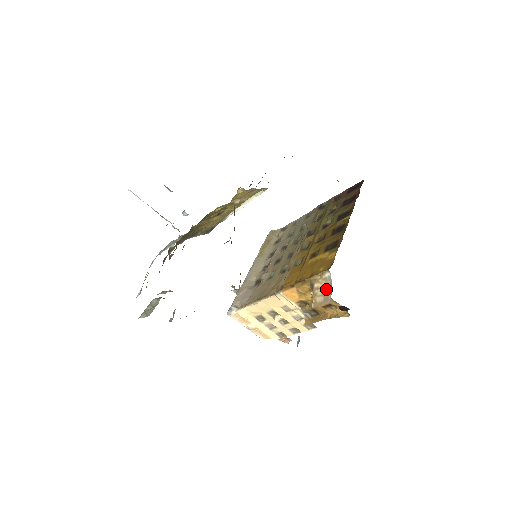
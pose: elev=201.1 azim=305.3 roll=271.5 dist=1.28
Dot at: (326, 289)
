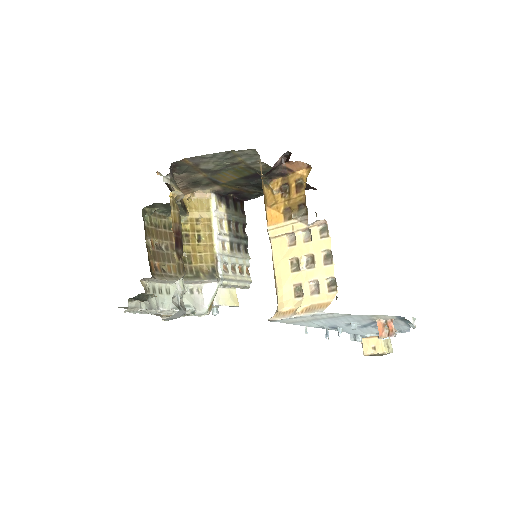
Dot at: occluded
